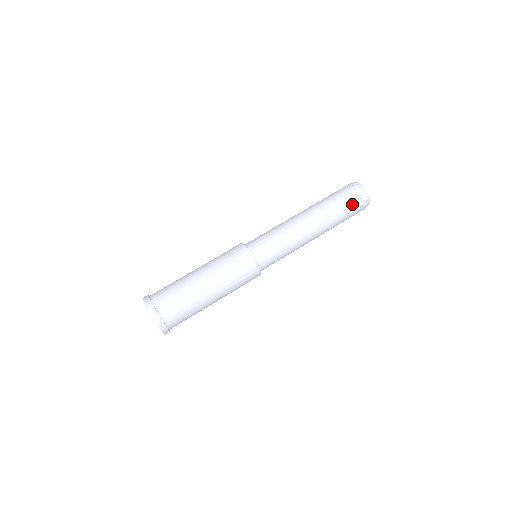
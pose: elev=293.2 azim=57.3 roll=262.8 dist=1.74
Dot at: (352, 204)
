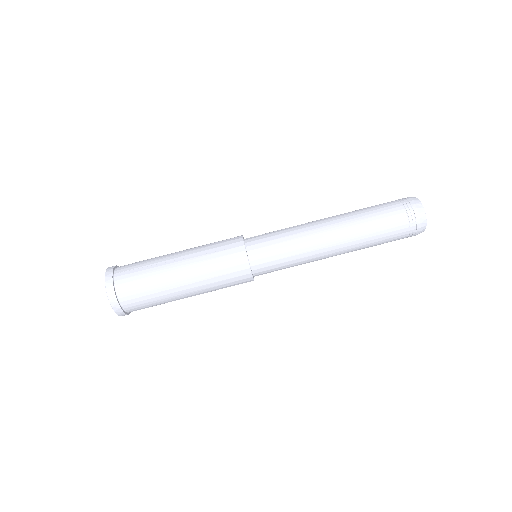
Dot at: (399, 232)
